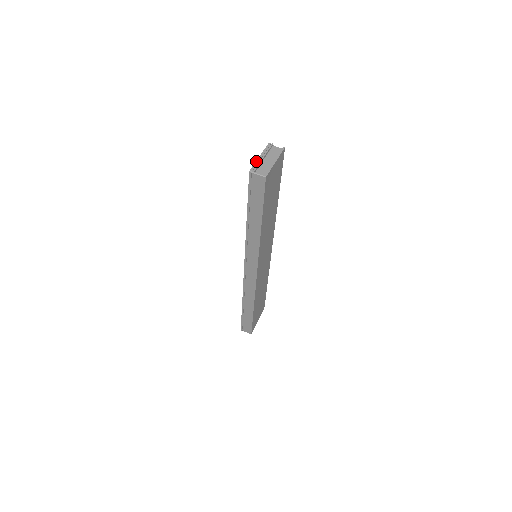
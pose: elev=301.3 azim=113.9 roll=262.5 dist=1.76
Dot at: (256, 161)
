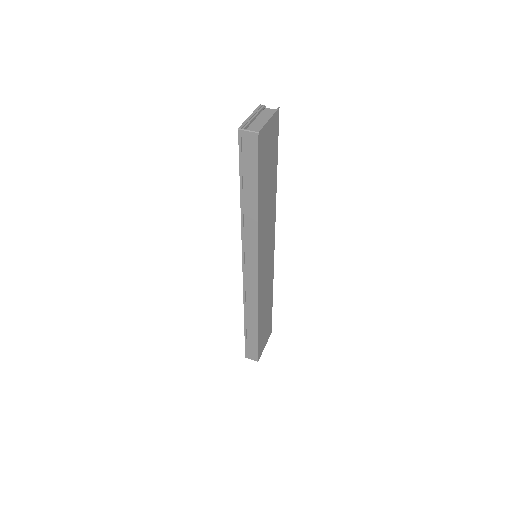
Dot at: (246, 119)
